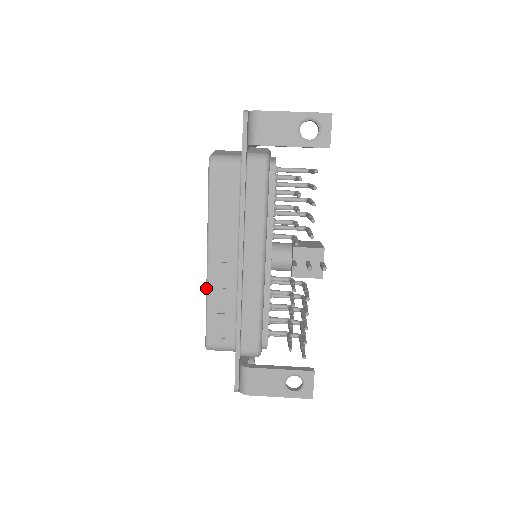
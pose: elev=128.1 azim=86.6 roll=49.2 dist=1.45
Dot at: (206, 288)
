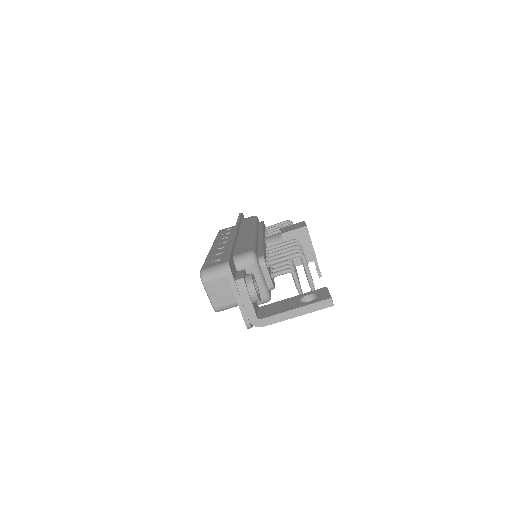
Dot at: occluded
